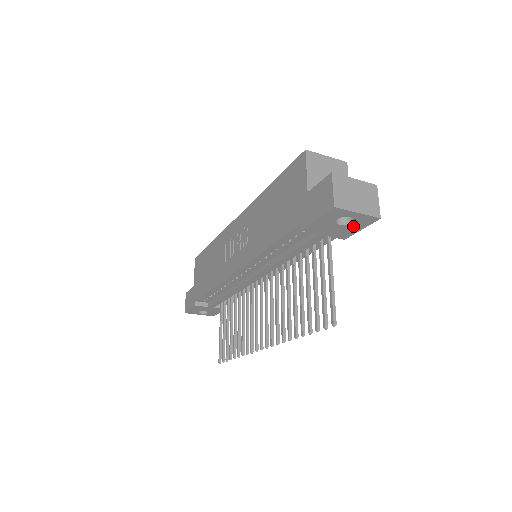
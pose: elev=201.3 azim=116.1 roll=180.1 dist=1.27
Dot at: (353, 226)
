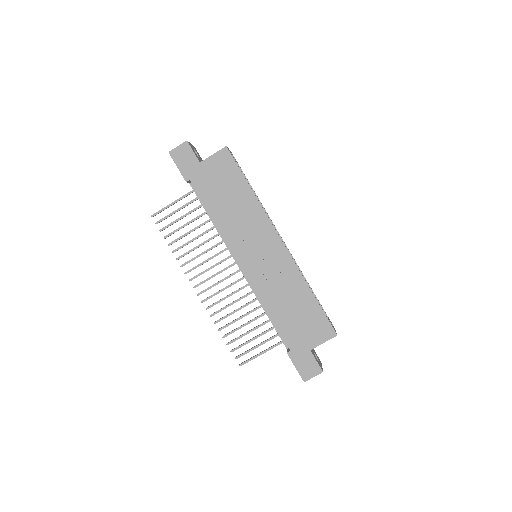
Dot at: occluded
